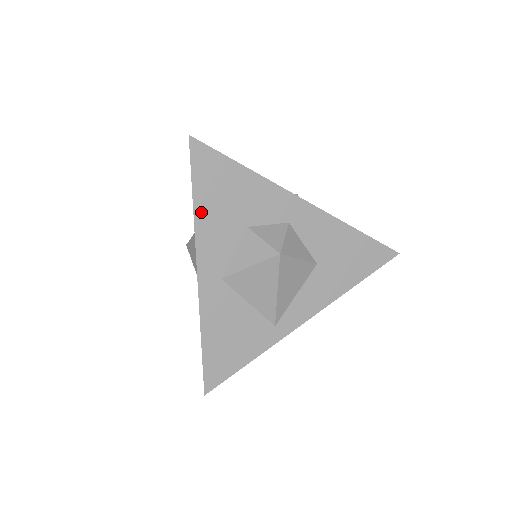
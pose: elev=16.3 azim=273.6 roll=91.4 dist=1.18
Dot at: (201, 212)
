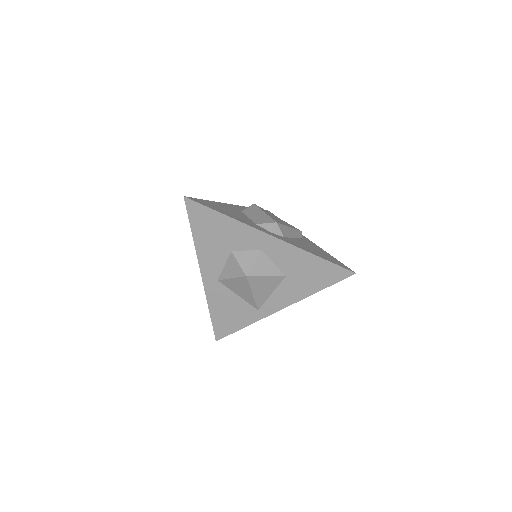
Dot at: (199, 242)
